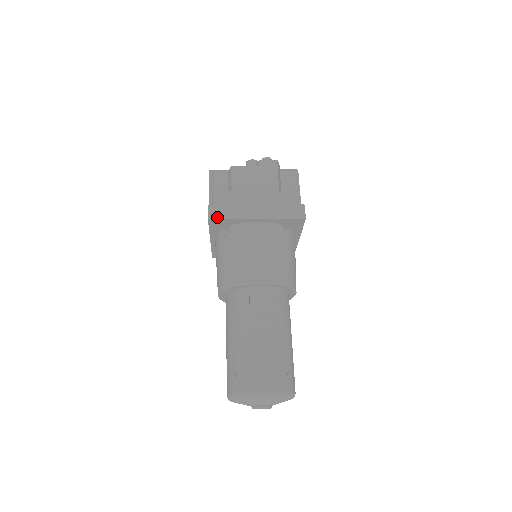
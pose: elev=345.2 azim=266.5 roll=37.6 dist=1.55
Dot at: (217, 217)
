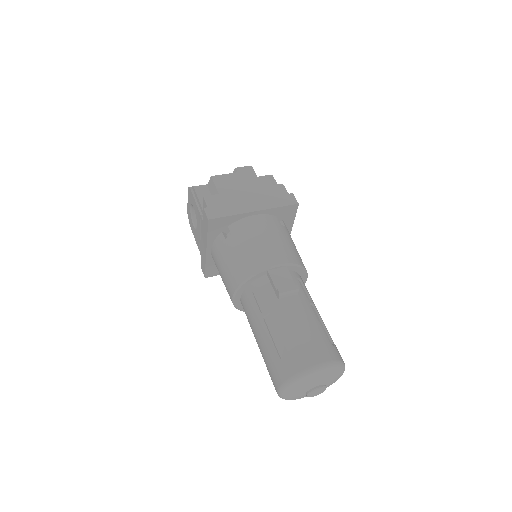
Dot at: (216, 216)
